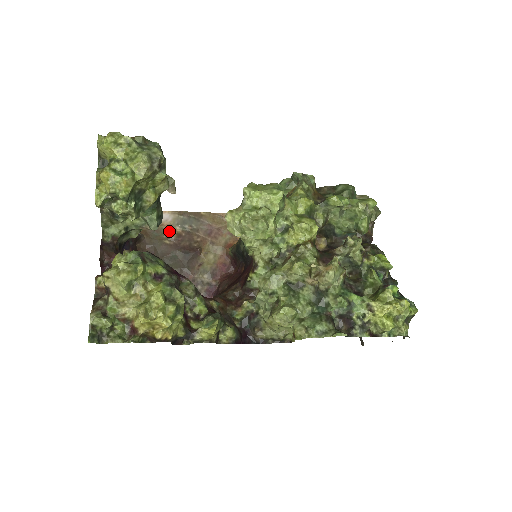
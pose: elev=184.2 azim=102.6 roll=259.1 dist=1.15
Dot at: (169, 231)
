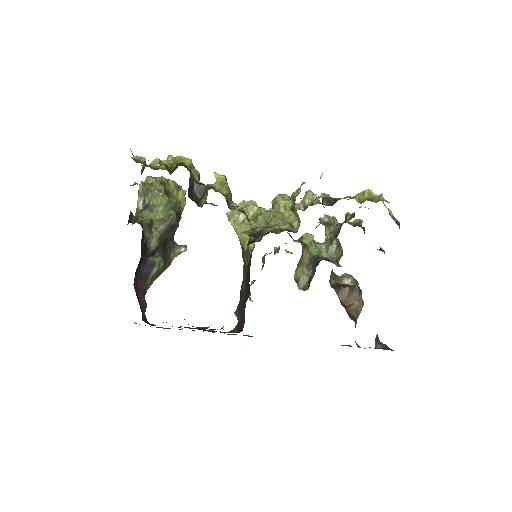
Dot at: occluded
